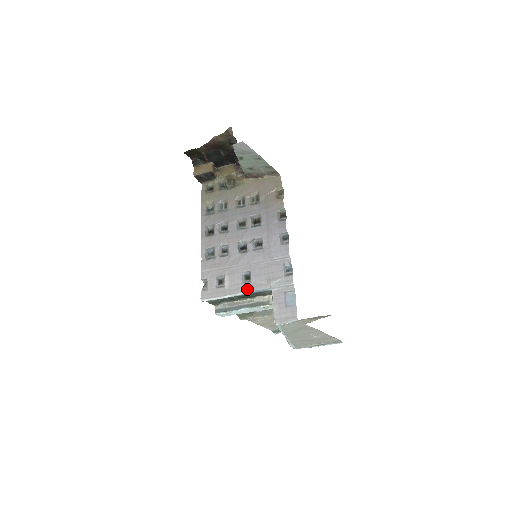
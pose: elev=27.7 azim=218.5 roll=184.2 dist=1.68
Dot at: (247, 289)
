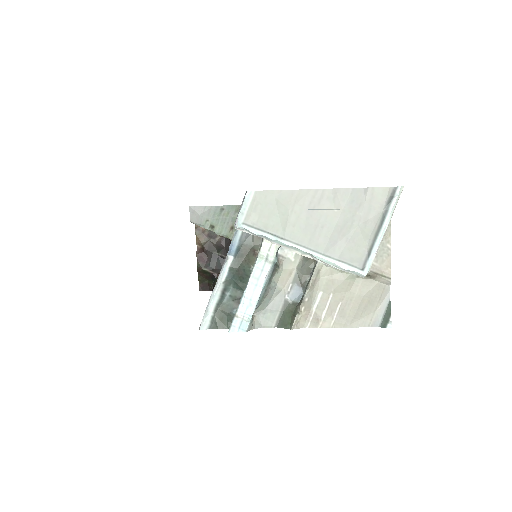
Dot at: occluded
